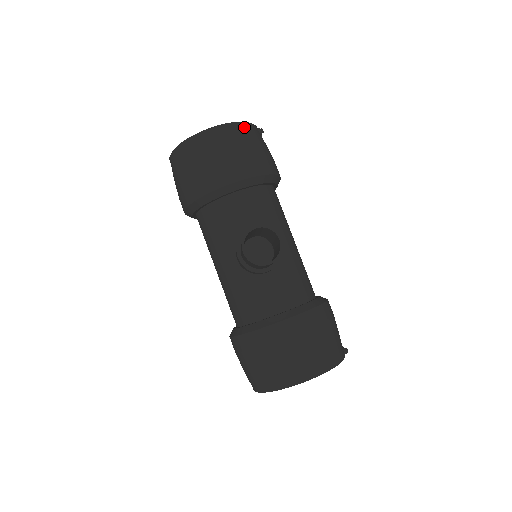
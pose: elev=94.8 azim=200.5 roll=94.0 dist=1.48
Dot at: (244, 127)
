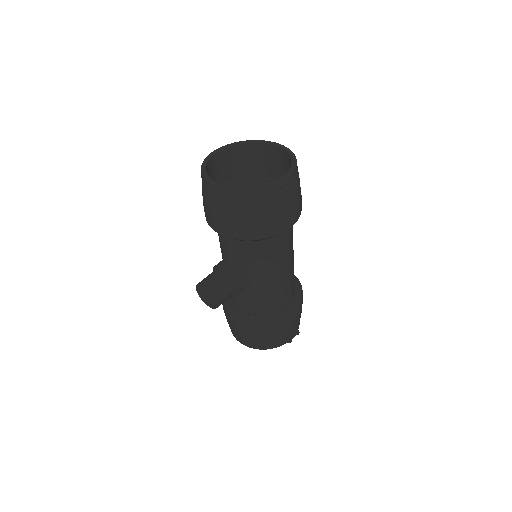
Dot at: (245, 196)
